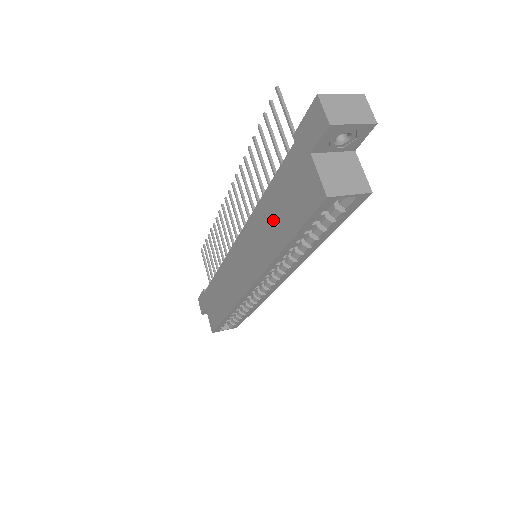
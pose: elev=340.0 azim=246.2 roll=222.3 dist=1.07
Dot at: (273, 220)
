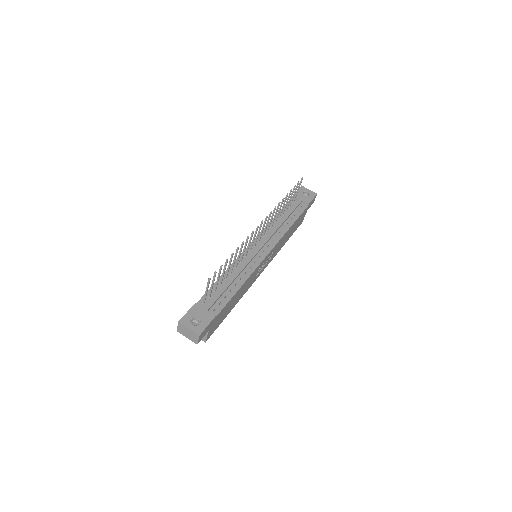
Dot at: occluded
